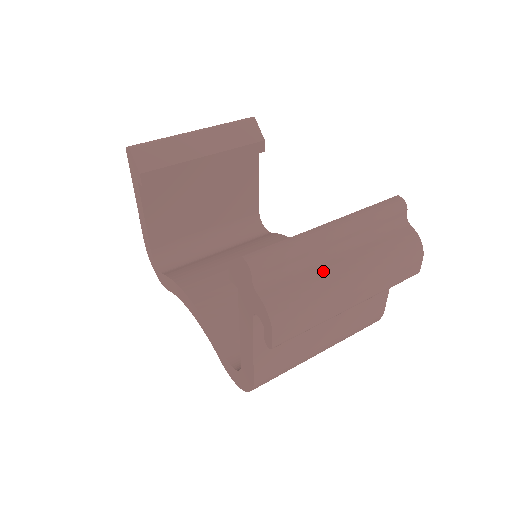
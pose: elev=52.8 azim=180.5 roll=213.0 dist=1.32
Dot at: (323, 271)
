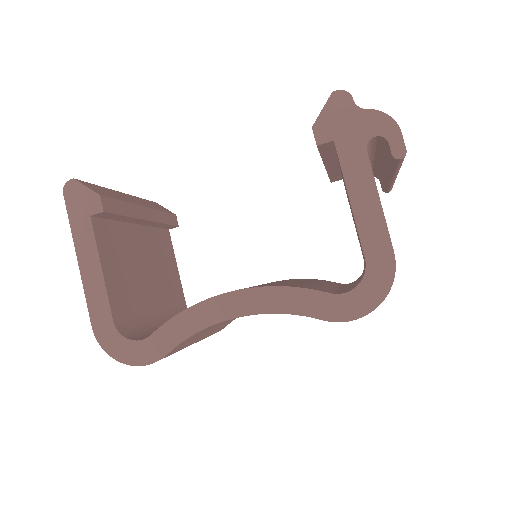
Dot at: occluded
